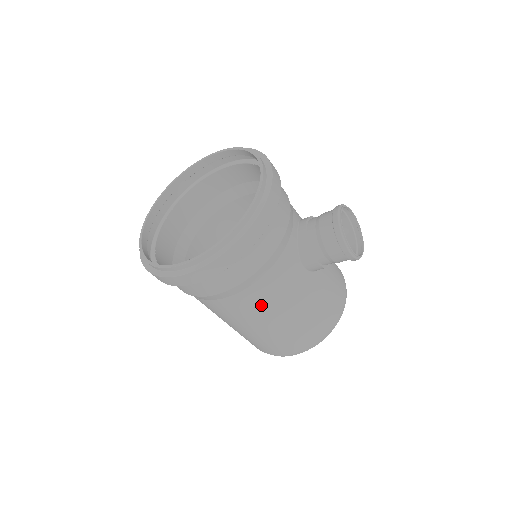
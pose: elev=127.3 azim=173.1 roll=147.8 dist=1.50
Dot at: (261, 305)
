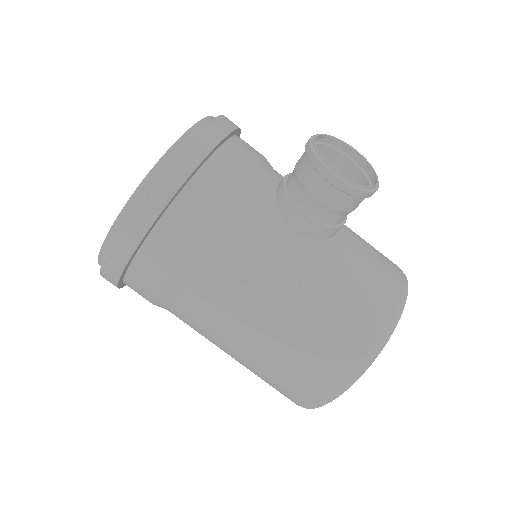
Dot at: (236, 292)
